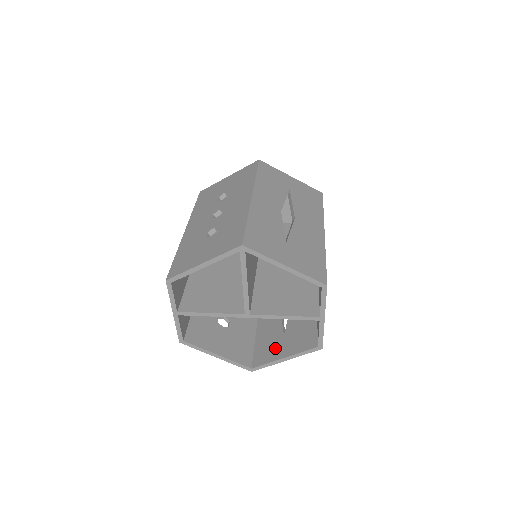
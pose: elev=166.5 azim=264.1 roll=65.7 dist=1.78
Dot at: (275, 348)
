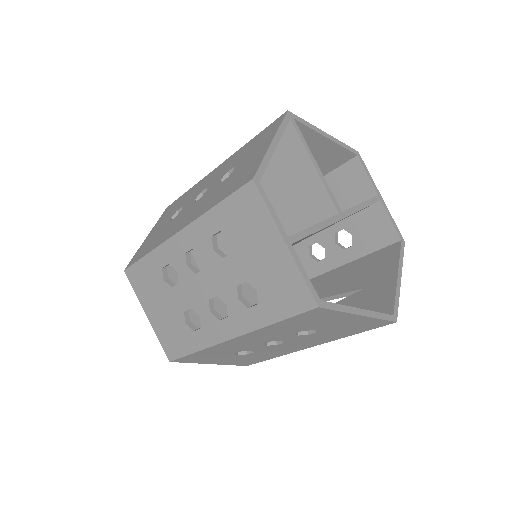
Dot at: (377, 292)
